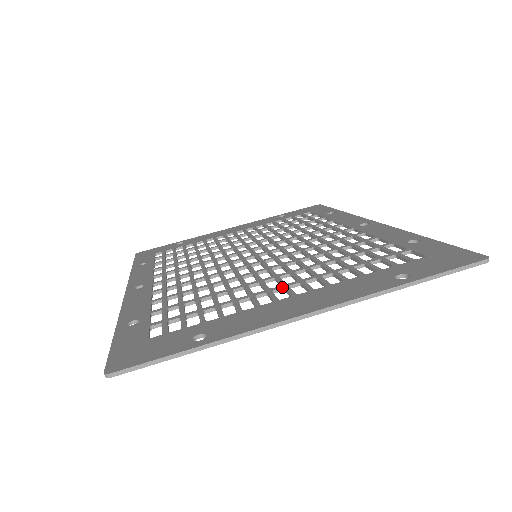
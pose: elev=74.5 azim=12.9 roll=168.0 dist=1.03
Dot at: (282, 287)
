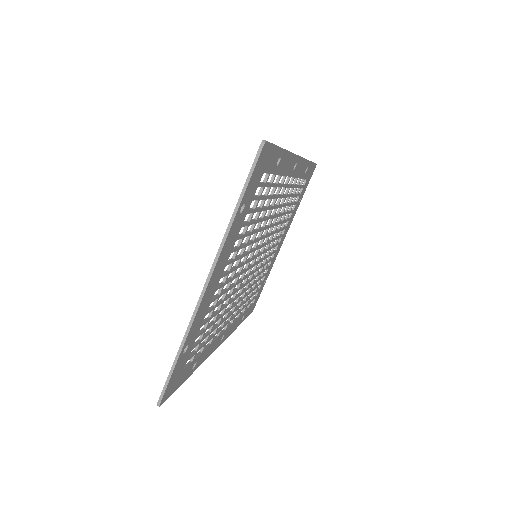
Dot at: occluded
